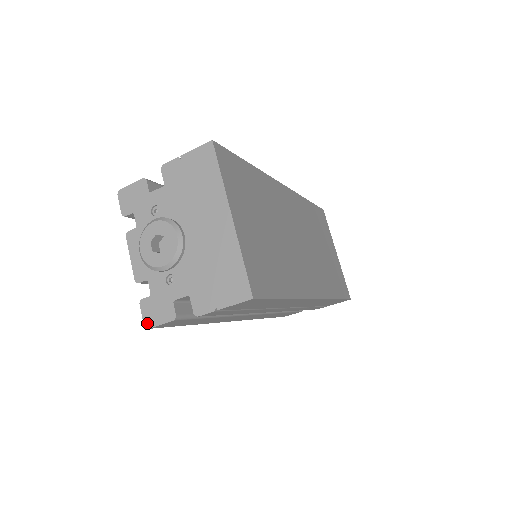
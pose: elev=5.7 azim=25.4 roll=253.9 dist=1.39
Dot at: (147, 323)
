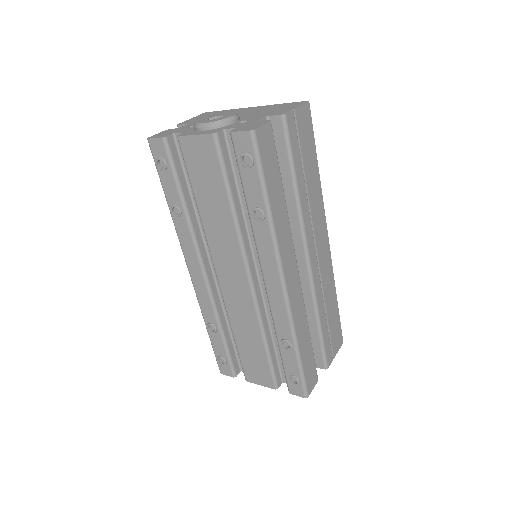
Dot at: (250, 129)
